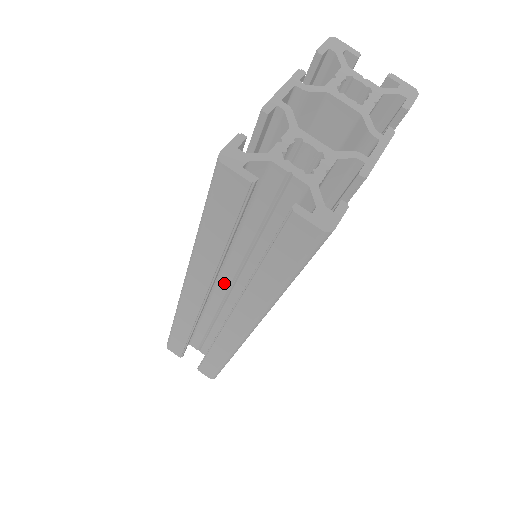
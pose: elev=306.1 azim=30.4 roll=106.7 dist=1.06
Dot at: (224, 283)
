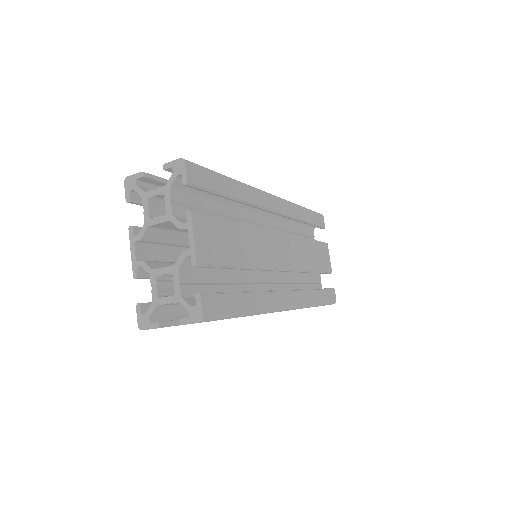
Dot at: occluded
